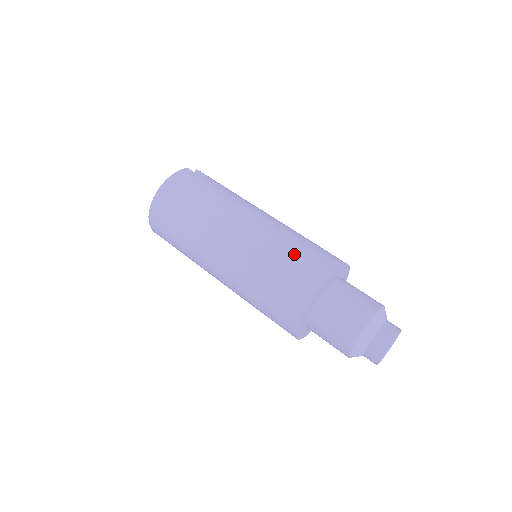
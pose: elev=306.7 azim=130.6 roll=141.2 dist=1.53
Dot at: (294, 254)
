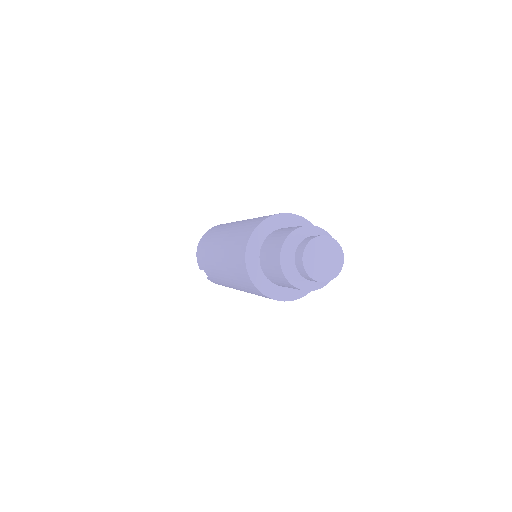
Dot at: occluded
